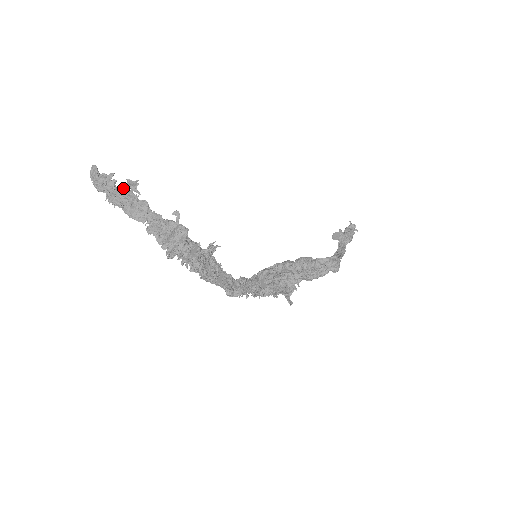
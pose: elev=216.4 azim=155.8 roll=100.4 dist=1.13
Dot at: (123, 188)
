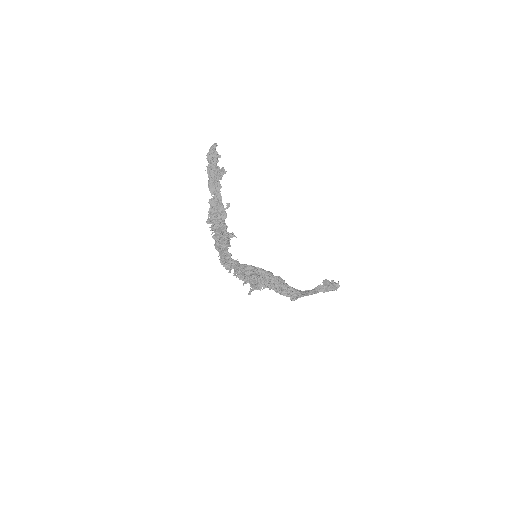
Dot at: (217, 169)
